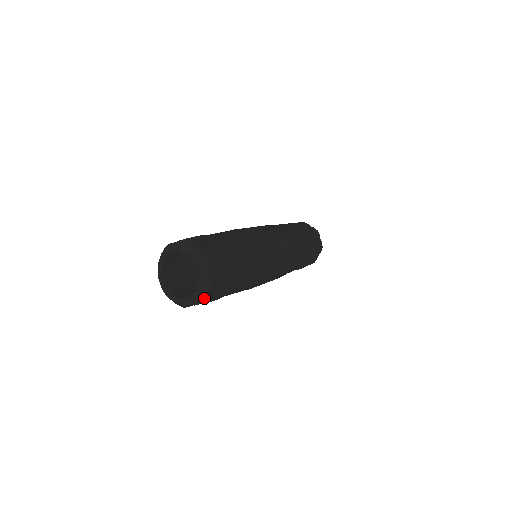
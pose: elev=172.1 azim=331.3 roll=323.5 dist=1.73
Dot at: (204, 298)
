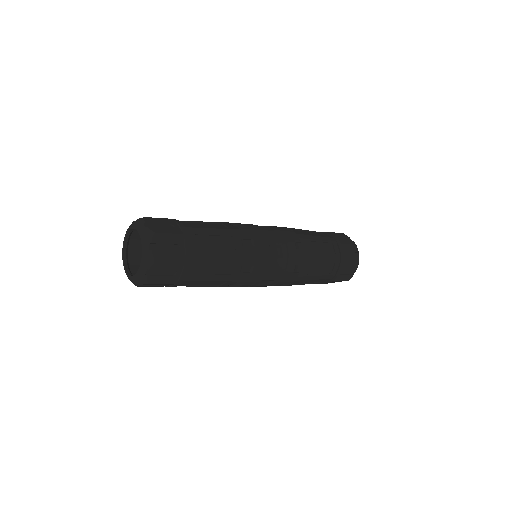
Dot at: (145, 278)
